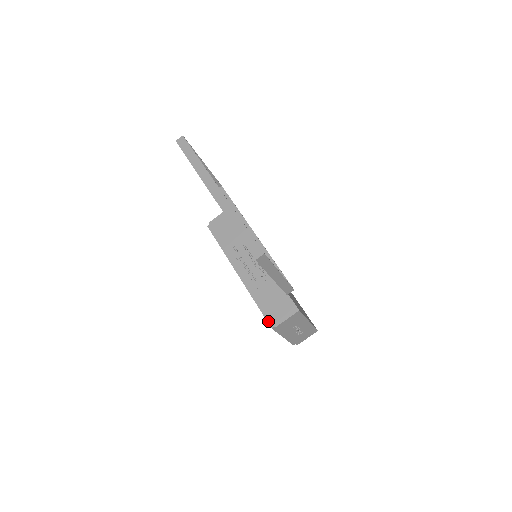
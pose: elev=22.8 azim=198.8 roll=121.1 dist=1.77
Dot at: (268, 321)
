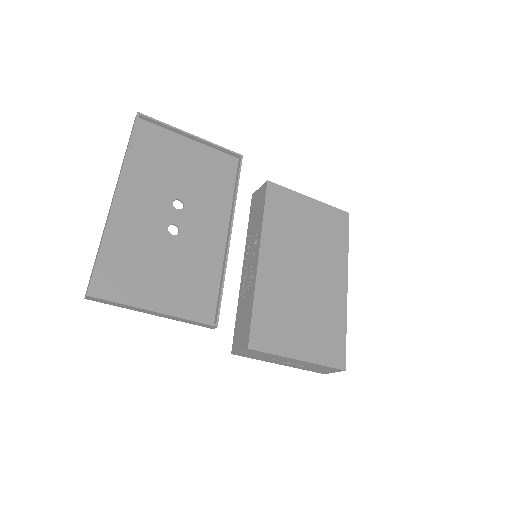
Dot at: (233, 342)
